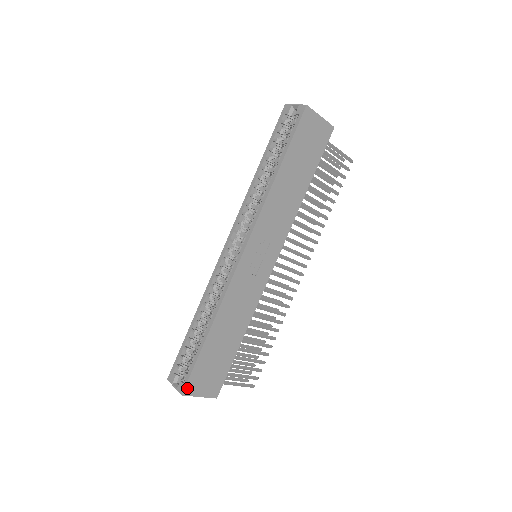
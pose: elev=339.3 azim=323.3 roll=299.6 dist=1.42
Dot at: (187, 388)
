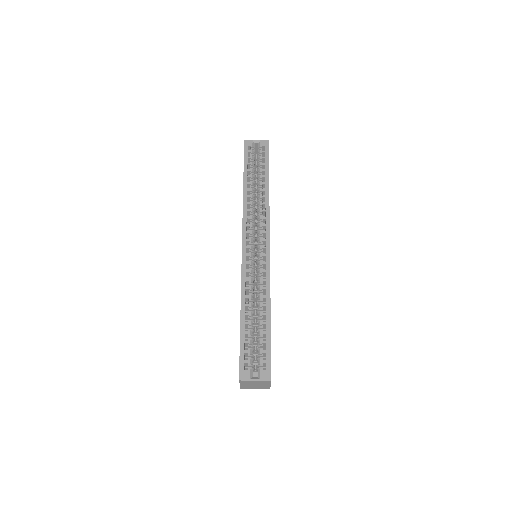
Dot at: occluded
